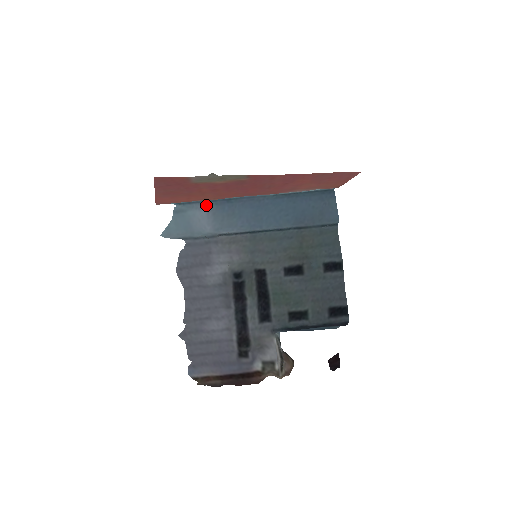
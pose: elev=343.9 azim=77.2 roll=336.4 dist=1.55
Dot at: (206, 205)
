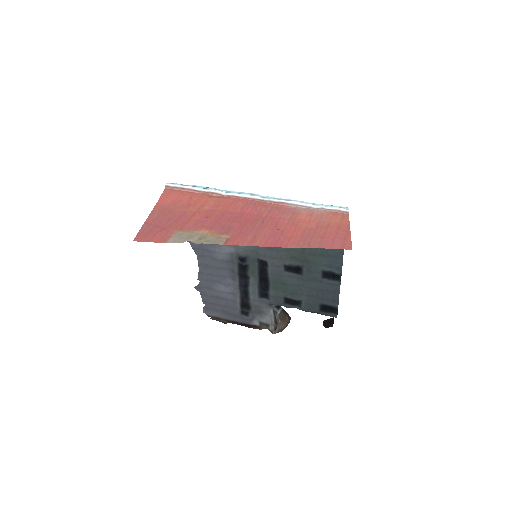
Dot at: occluded
